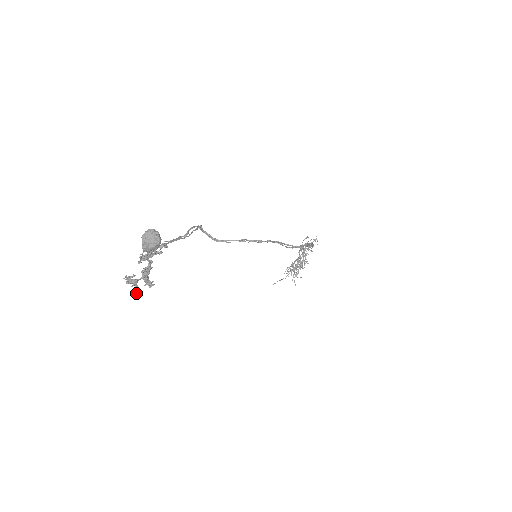
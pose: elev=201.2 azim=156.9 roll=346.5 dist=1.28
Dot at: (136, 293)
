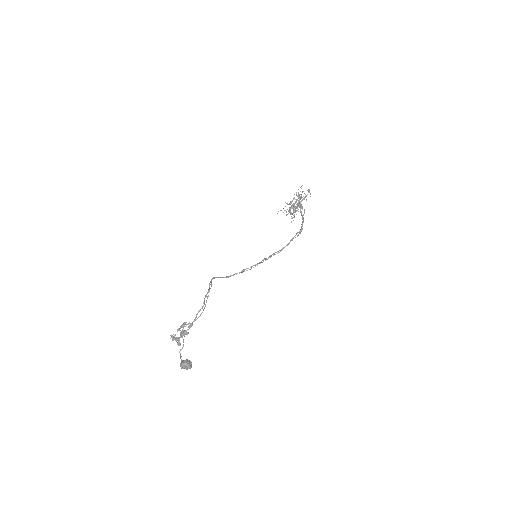
Dot at: (180, 344)
